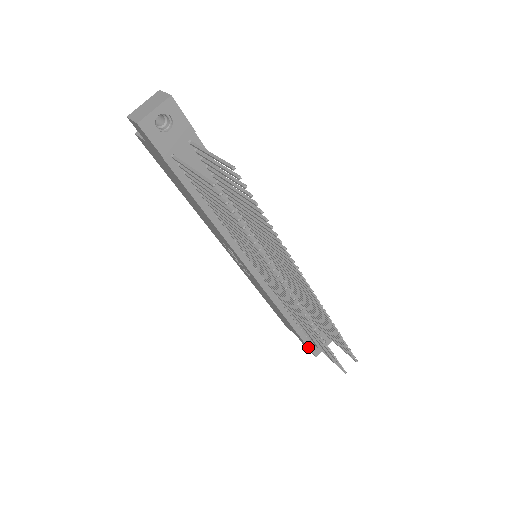
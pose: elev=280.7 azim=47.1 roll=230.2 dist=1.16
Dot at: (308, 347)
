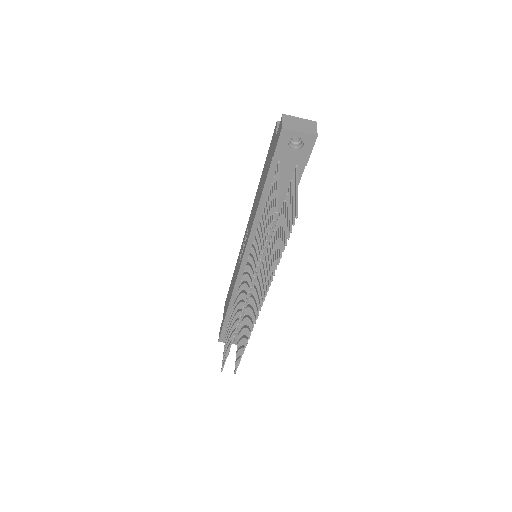
Dot at: (221, 332)
